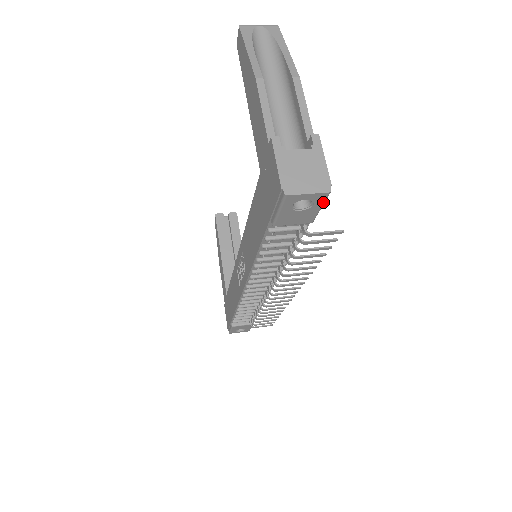
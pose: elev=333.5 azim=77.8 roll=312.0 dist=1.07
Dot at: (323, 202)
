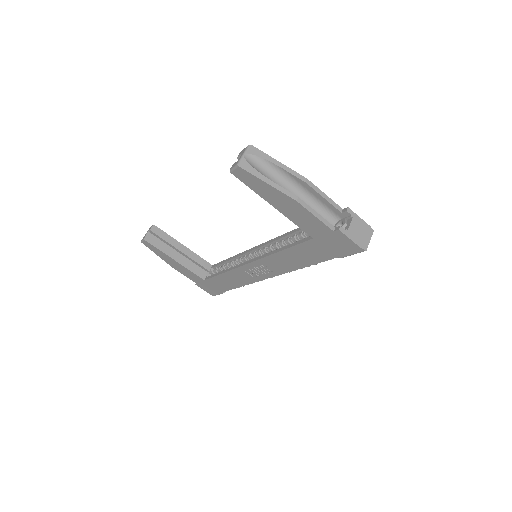
Dot at: occluded
